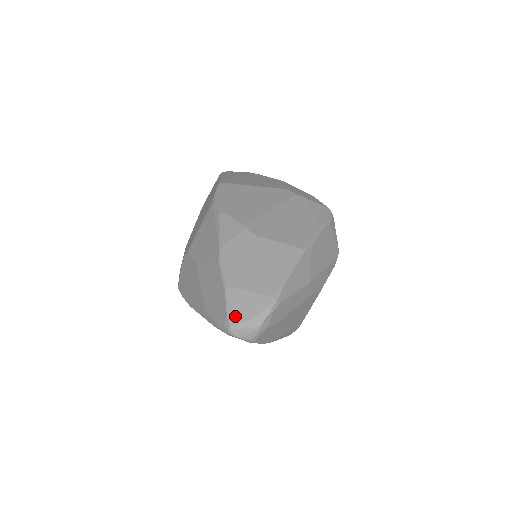
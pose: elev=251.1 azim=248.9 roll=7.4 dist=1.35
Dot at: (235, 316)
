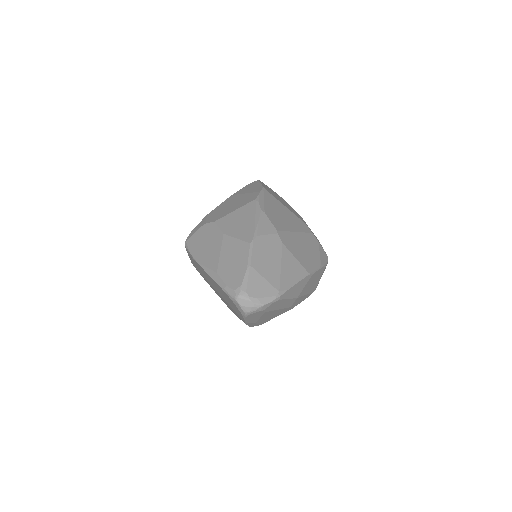
Dot at: (247, 289)
